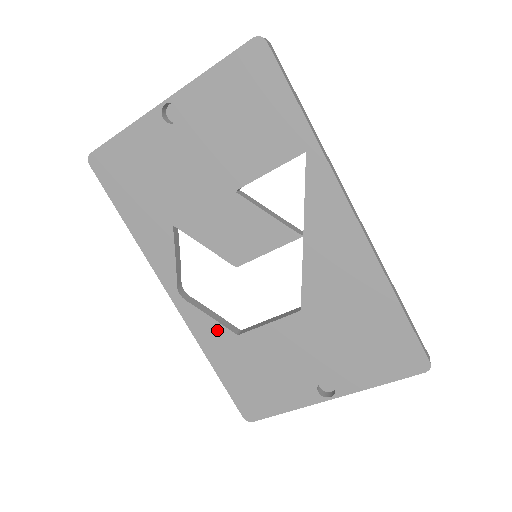
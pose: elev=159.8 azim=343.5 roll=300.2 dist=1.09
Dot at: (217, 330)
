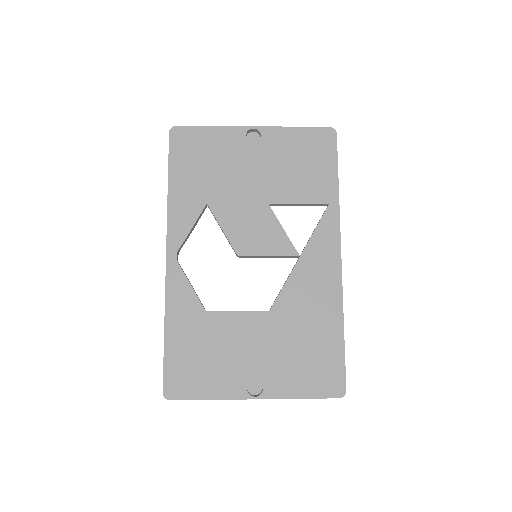
Dot at: (190, 300)
